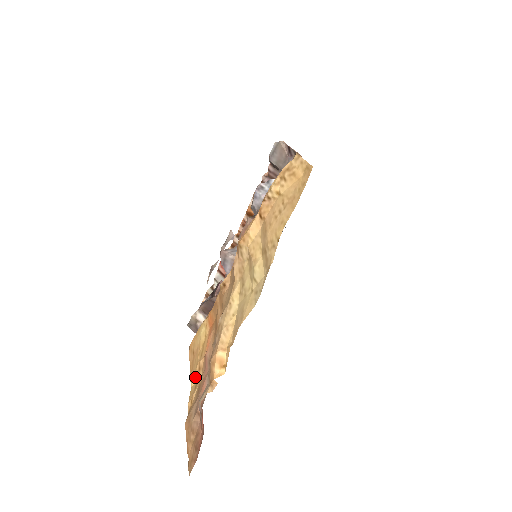
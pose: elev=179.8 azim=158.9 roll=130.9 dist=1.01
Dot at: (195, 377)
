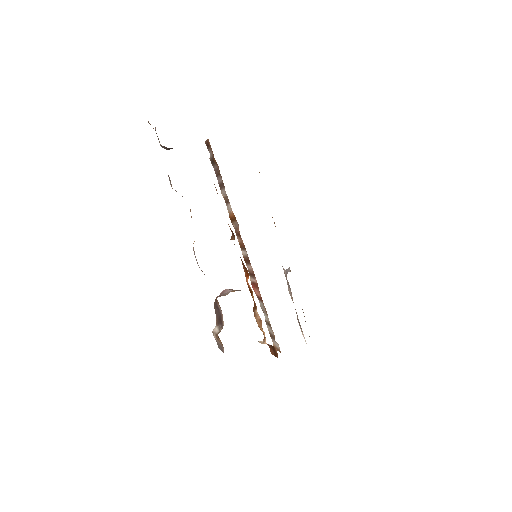
Dot at: occluded
